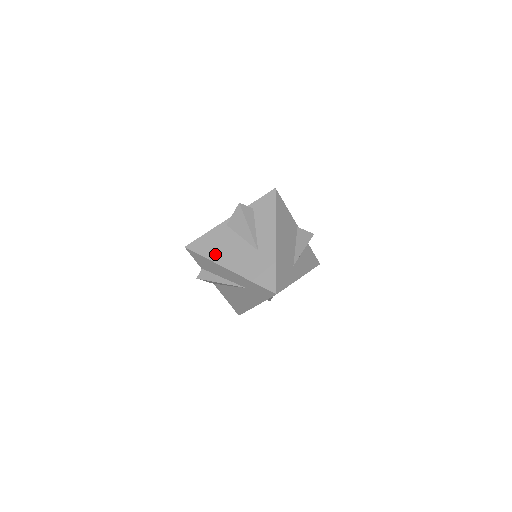
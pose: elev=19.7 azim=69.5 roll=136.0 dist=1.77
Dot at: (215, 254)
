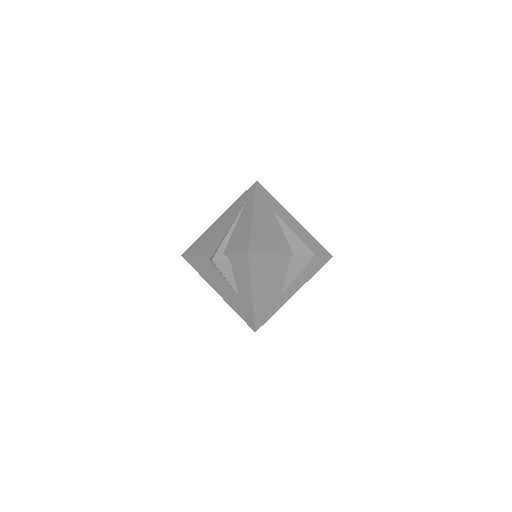
Dot at: (206, 276)
